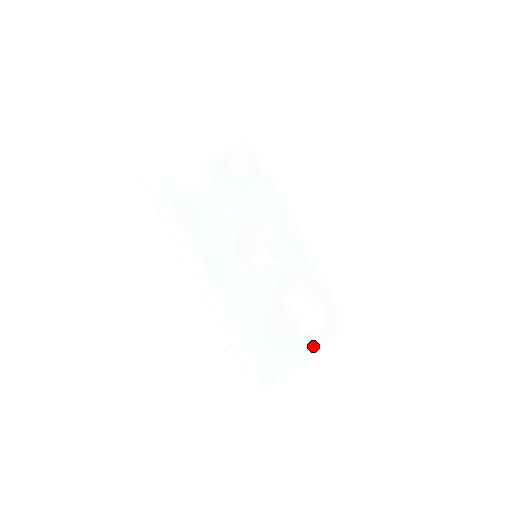
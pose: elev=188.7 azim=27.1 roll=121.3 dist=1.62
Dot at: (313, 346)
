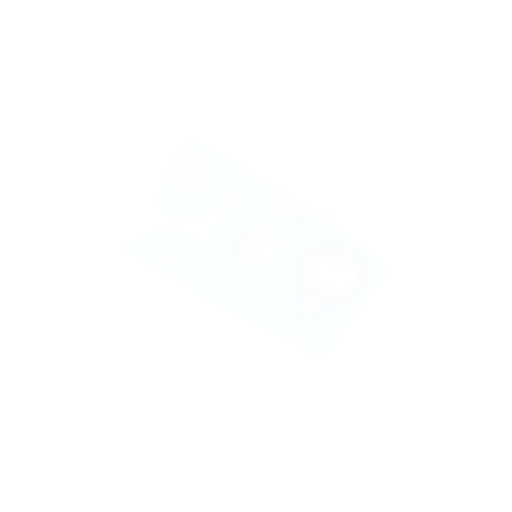
Dot at: (354, 303)
